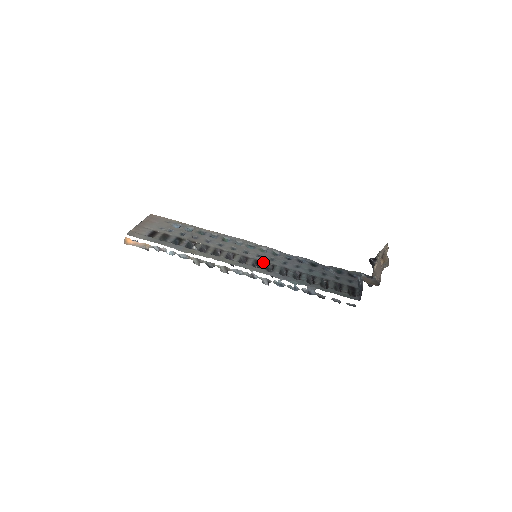
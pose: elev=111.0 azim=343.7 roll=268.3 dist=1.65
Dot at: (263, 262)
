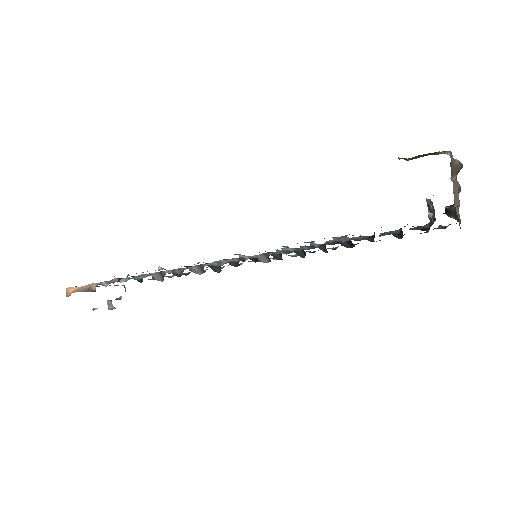
Dot at: occluded
